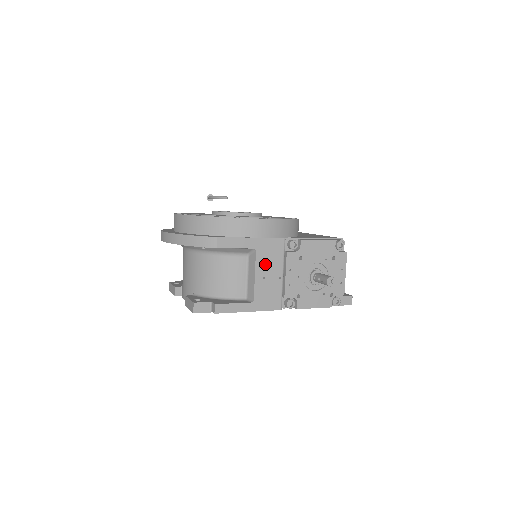
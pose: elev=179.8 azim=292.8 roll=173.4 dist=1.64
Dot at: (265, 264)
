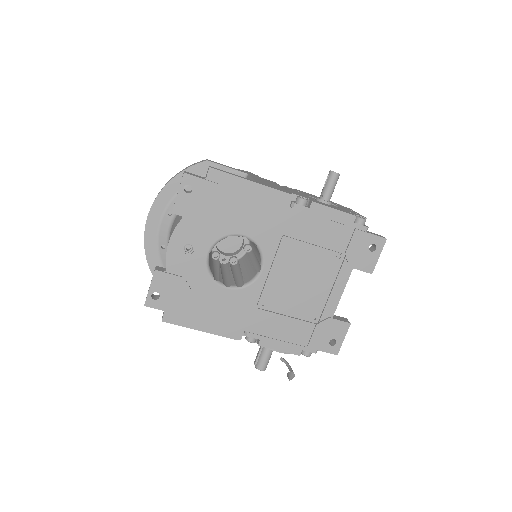
Dot at: occluded
